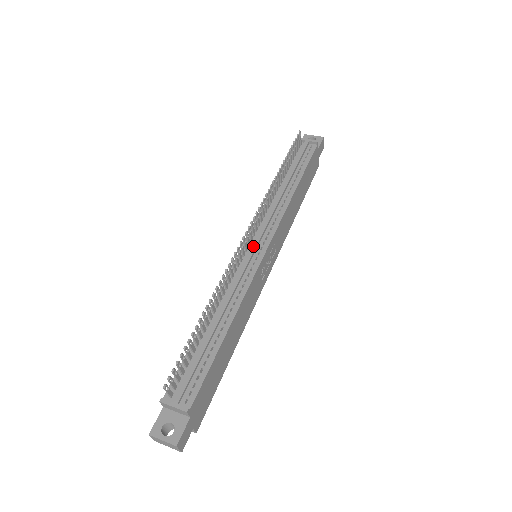
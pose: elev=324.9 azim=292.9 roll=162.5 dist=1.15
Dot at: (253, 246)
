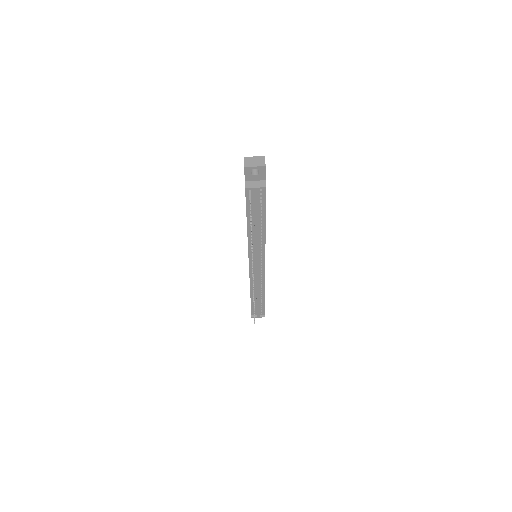
Dot at: (257, 267)
